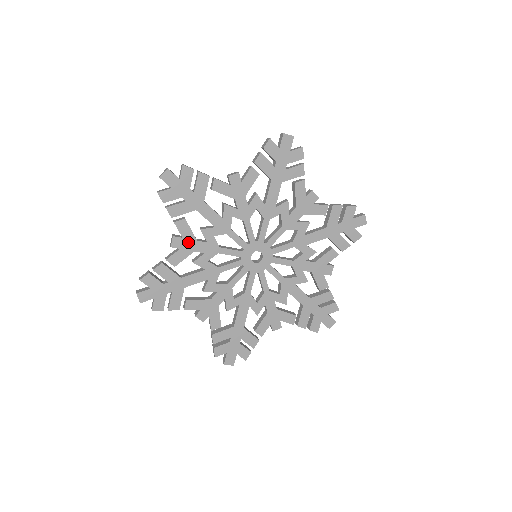
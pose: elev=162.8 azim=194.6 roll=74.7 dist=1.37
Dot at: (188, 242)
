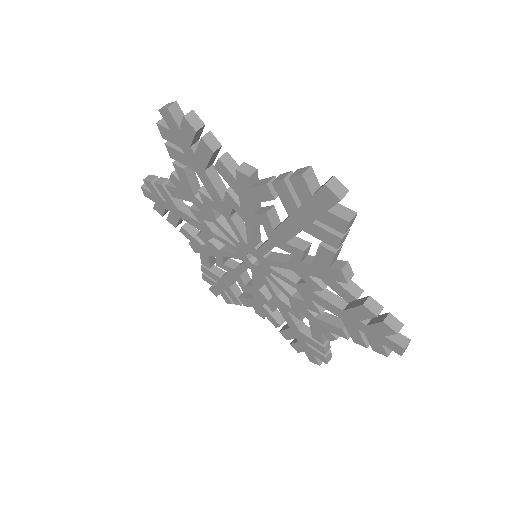
Dot at: (186, 190)
